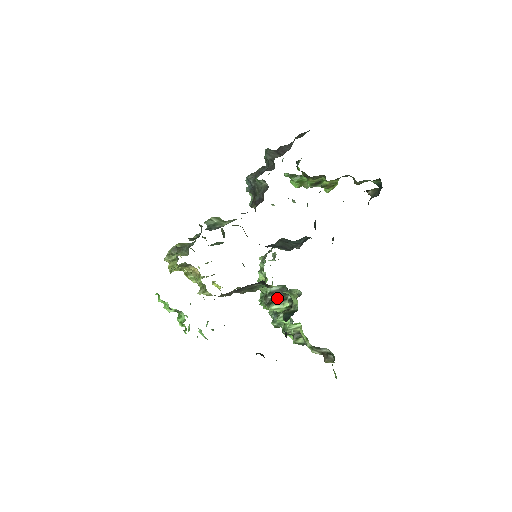
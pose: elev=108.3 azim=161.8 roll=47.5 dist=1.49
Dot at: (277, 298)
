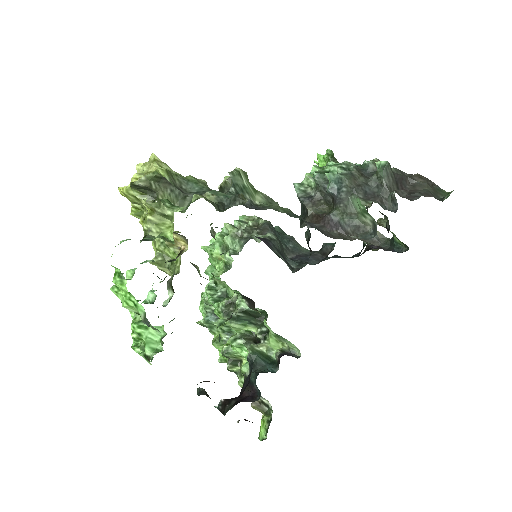
Dot at: (246, 318)
